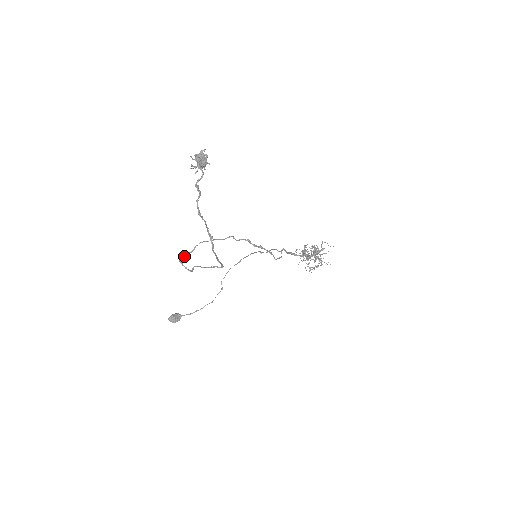
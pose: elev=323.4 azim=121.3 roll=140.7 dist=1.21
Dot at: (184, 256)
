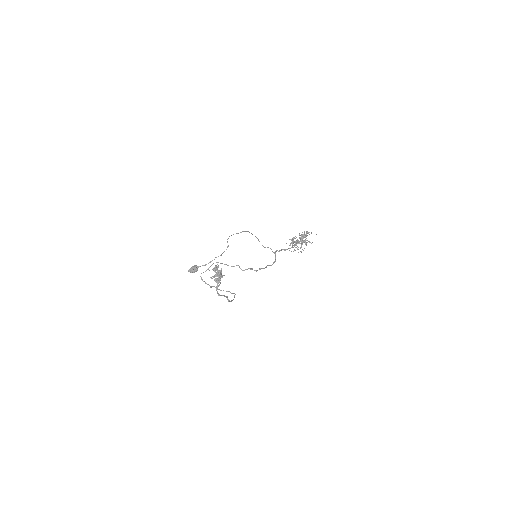
Dot at: (203, 272)
